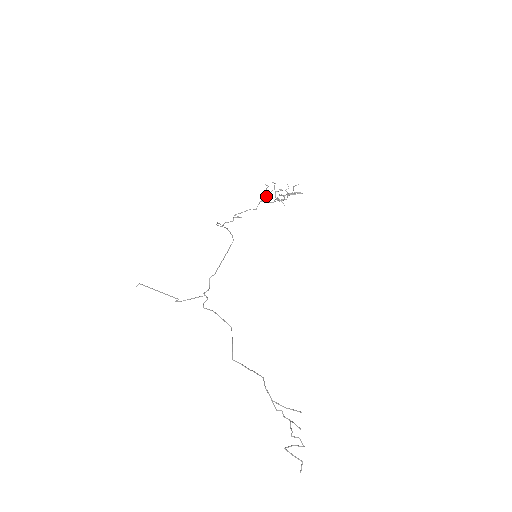
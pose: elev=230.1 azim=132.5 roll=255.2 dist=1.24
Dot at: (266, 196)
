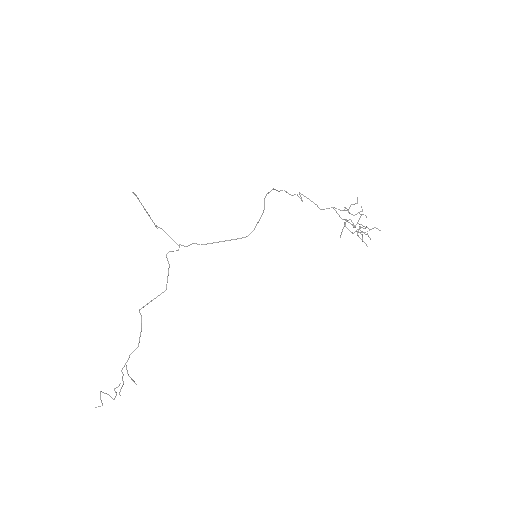
Dot at: (345, 207)
